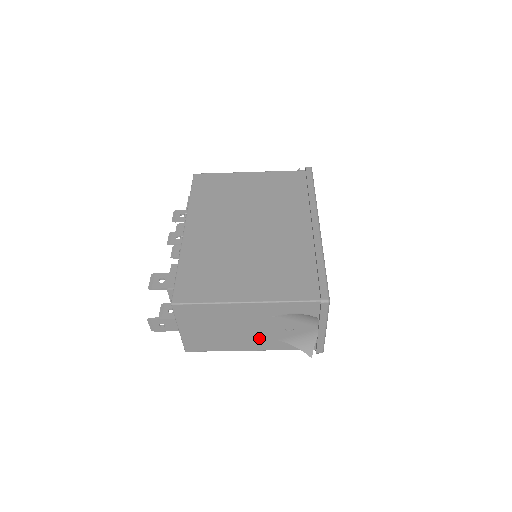
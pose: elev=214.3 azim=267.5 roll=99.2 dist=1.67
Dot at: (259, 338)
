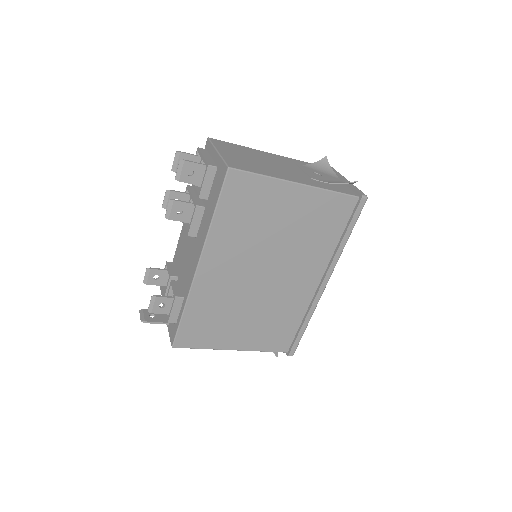
Dot at: occluded
